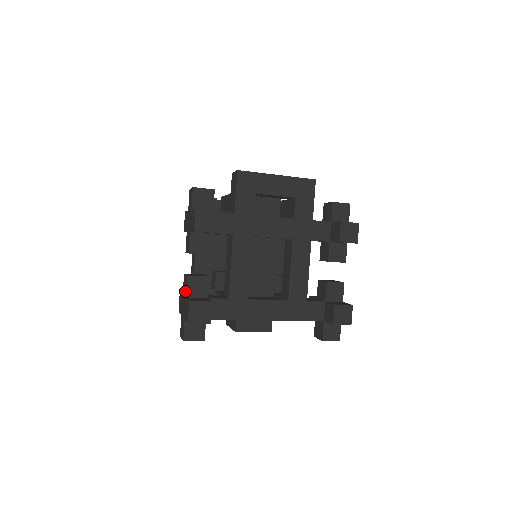
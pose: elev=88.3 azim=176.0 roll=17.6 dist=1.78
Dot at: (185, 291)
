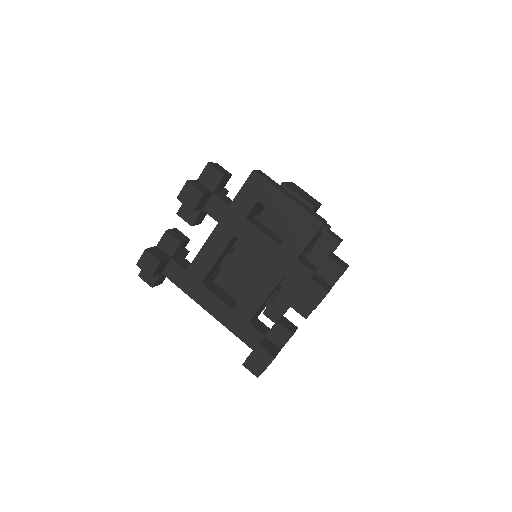
Dot at: (161, 241)
